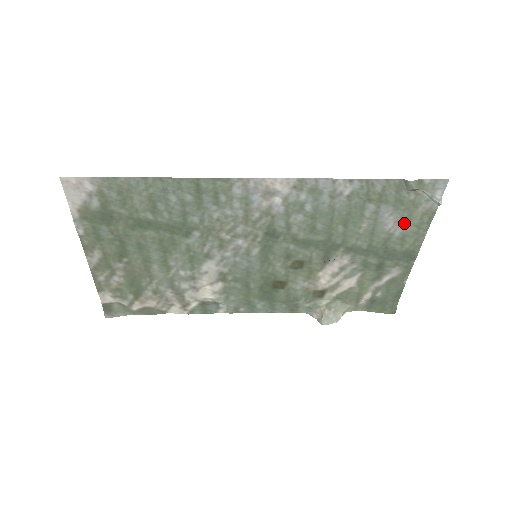
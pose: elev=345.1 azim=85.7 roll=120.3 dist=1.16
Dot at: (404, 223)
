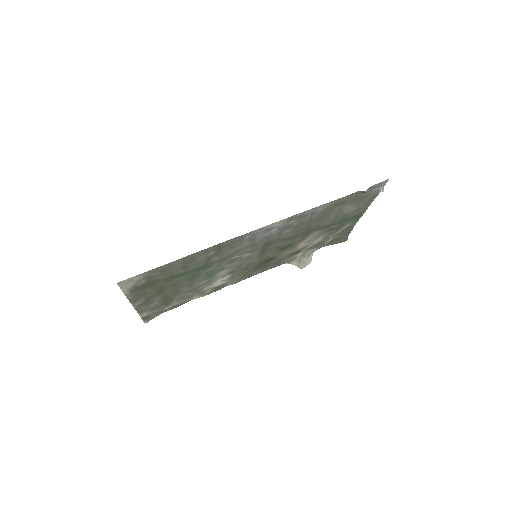
Dot at: (358, 205)
